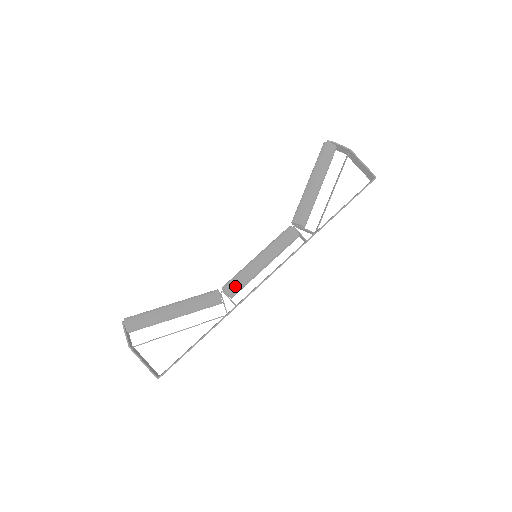
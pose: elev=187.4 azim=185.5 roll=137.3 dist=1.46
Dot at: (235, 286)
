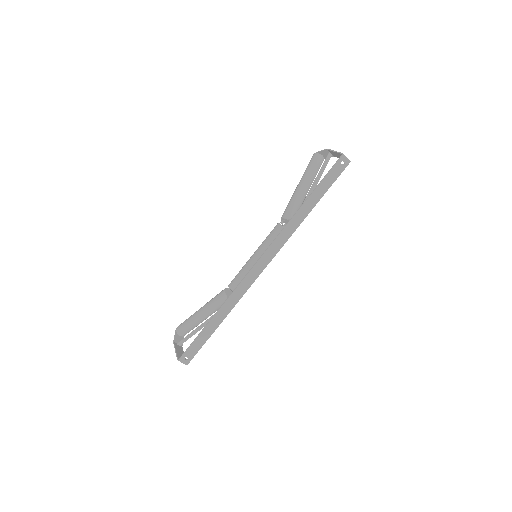
Dot at: (234, 280)
